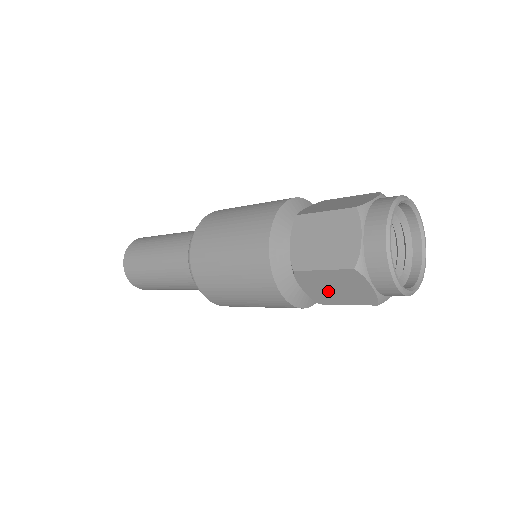
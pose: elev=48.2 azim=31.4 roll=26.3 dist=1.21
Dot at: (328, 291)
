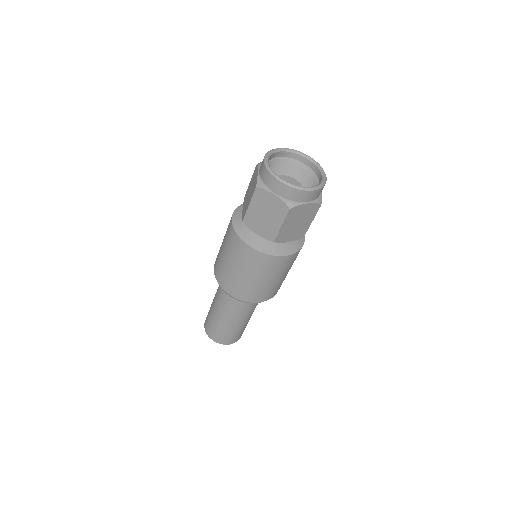
Dot at: (266, 222)
